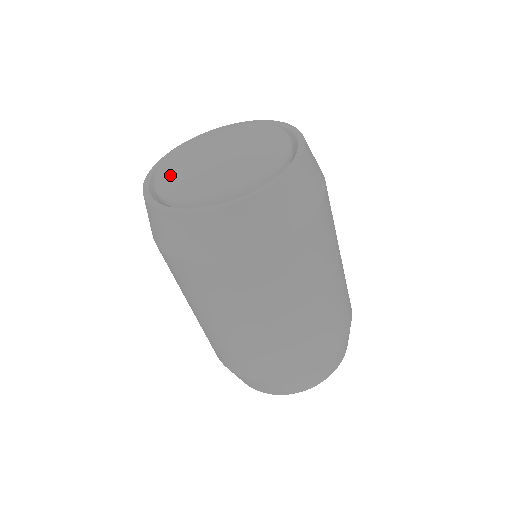
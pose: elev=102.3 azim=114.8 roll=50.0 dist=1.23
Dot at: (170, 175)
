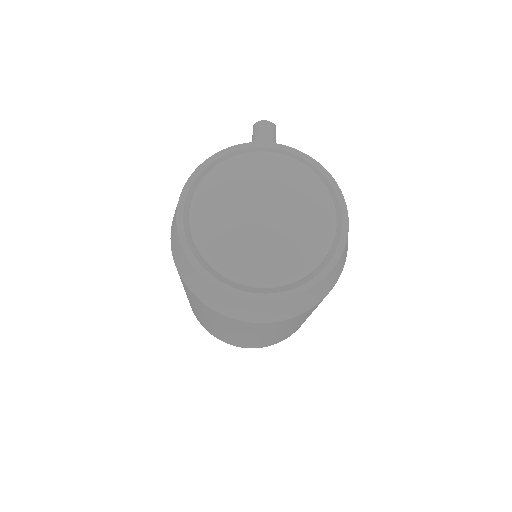
Dot at: (209, 211)
